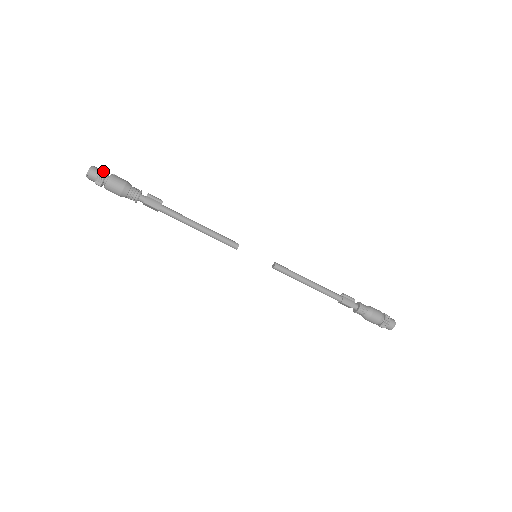
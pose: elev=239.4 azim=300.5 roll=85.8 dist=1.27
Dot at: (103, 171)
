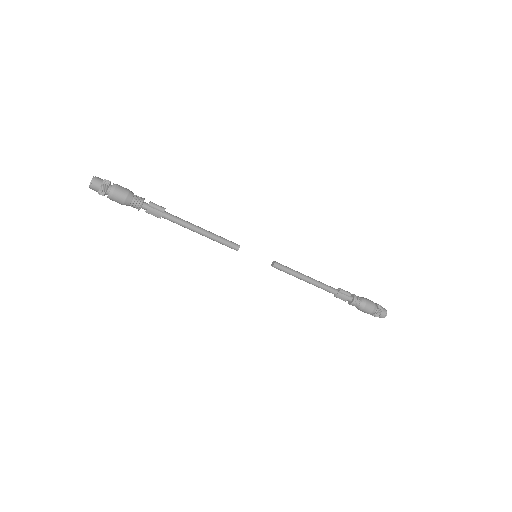
Dot at: (103, 187)
